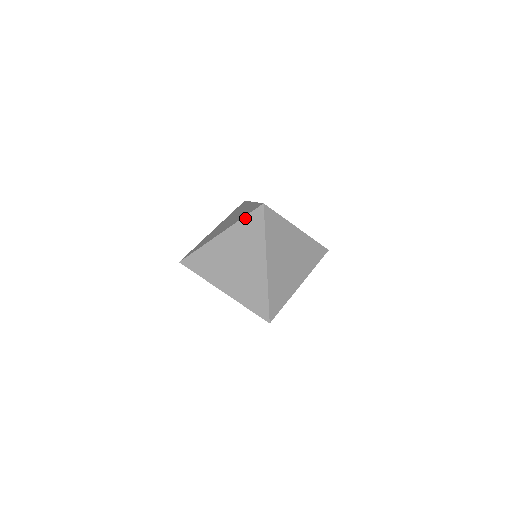
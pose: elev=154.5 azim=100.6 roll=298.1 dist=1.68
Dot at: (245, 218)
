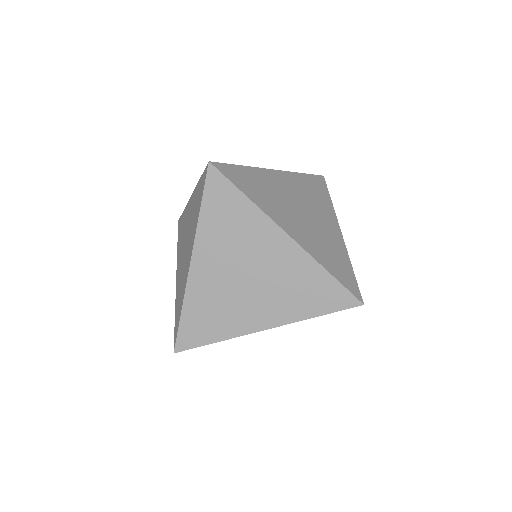
Dot at: occluded
